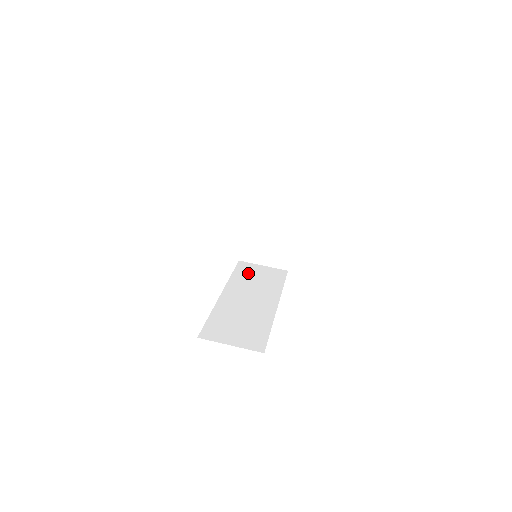
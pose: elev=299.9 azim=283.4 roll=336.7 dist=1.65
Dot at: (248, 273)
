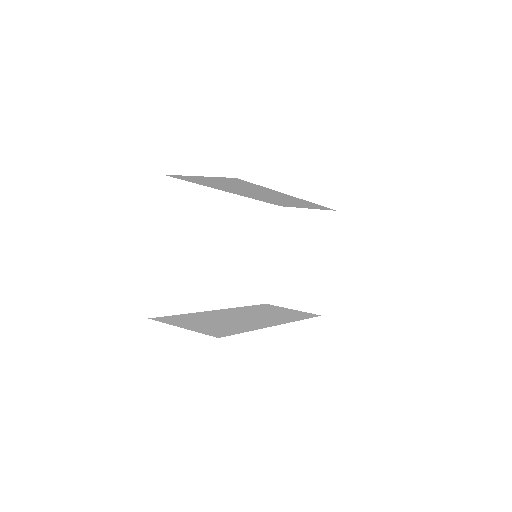
Dot at: (267, 308)
